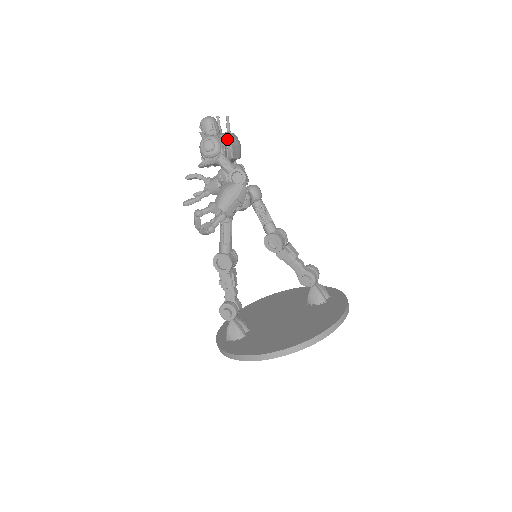
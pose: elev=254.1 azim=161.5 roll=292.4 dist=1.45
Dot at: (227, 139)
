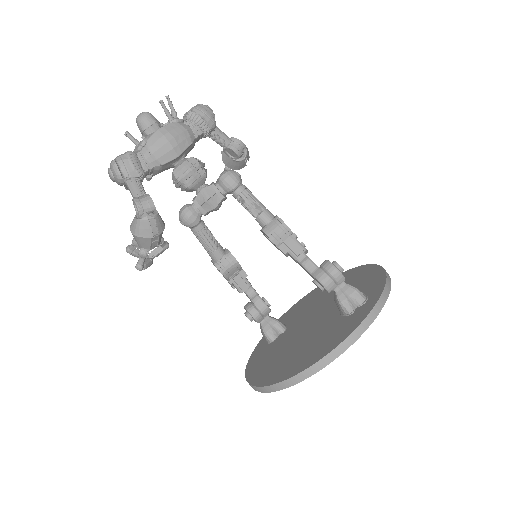
Dot at: (146, 146)
